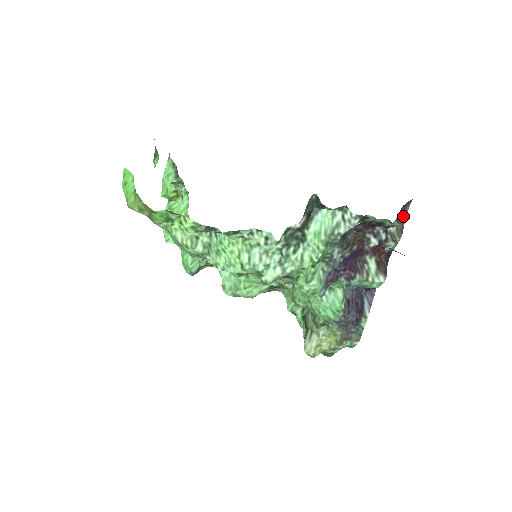
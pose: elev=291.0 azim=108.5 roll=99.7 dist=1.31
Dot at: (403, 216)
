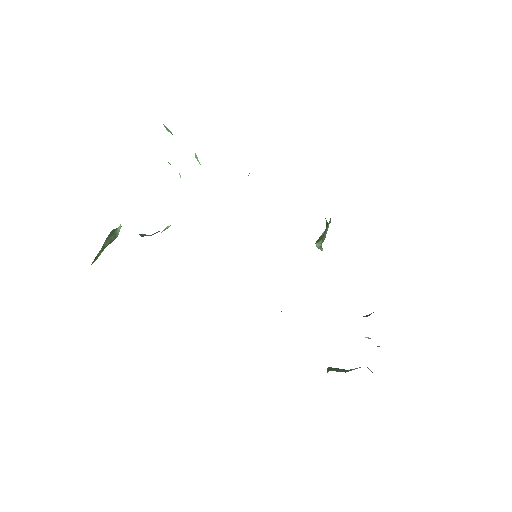
Dot at: occluded
